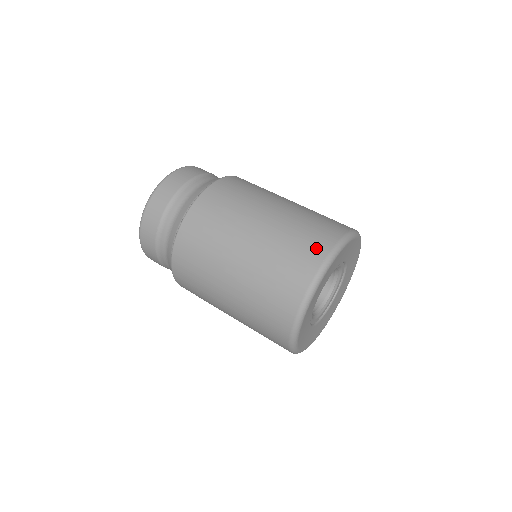
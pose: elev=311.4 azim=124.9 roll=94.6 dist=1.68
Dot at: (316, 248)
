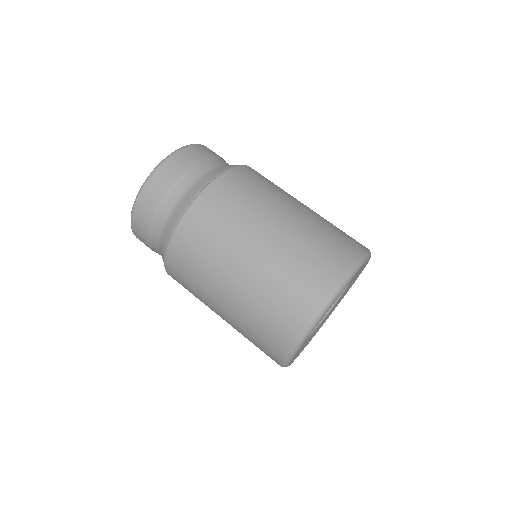
Dot at: (338, 260)
